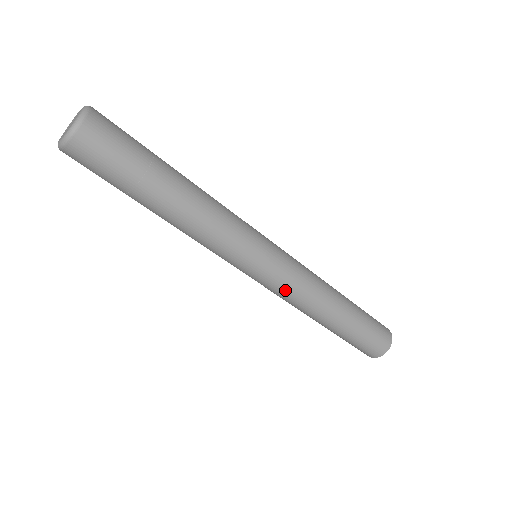
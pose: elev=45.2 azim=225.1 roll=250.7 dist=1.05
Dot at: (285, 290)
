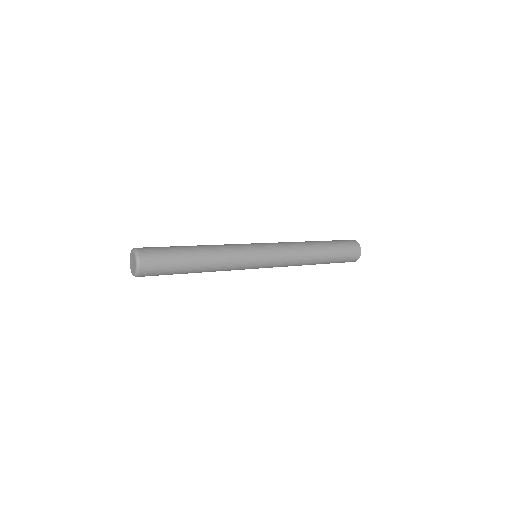
Dot at: (282, 263)
